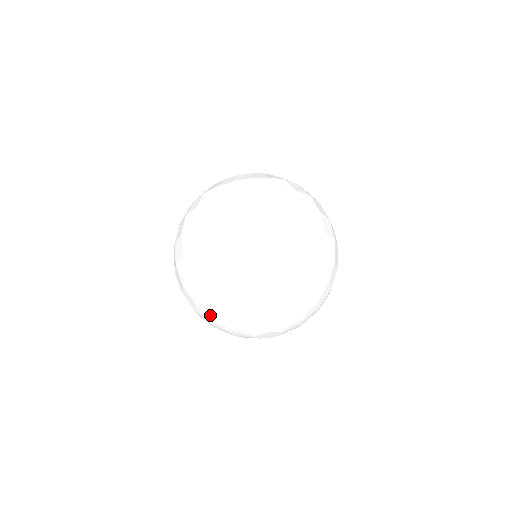
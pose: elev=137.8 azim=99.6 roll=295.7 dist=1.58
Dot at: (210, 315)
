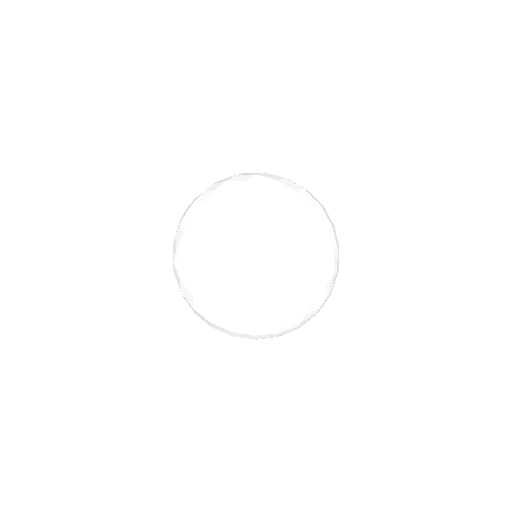
Dot at: (282, 314)
